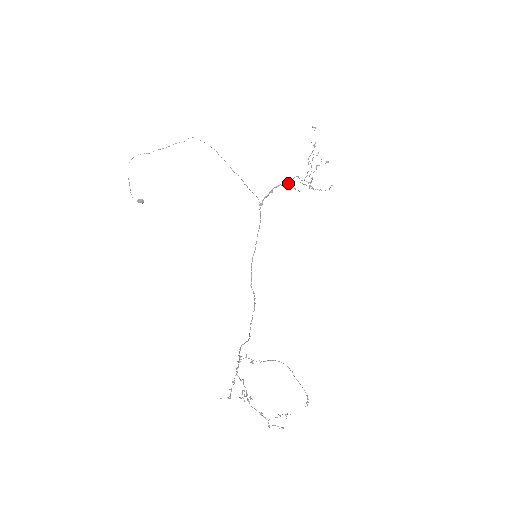
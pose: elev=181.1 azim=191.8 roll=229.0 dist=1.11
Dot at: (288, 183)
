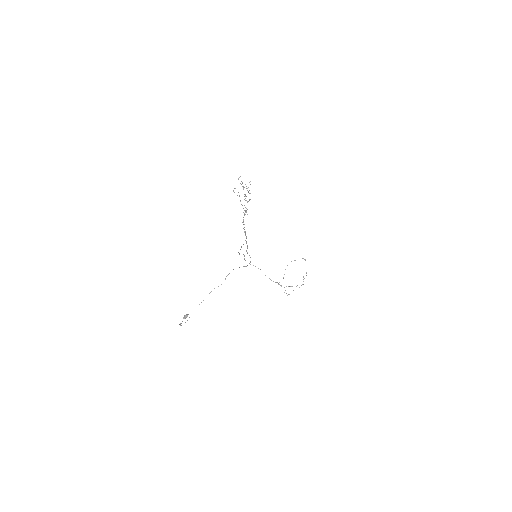
Dot at: occluded
